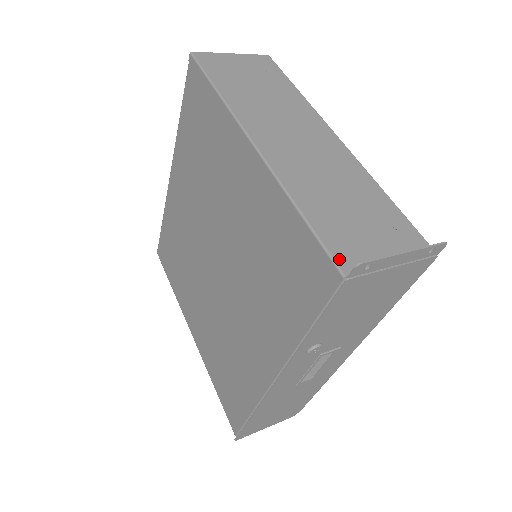
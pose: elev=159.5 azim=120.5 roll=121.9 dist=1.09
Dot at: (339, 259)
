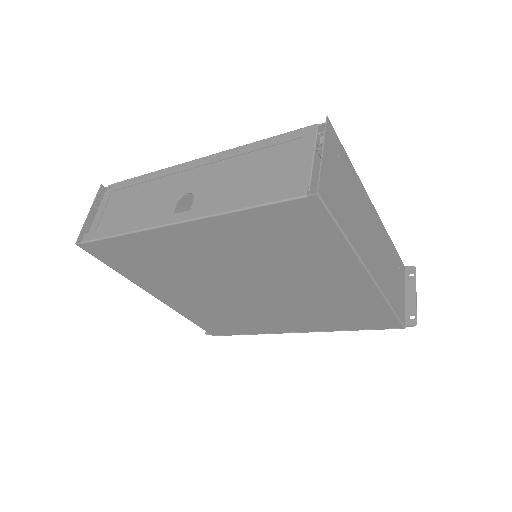
Dot at: (402, 319)
